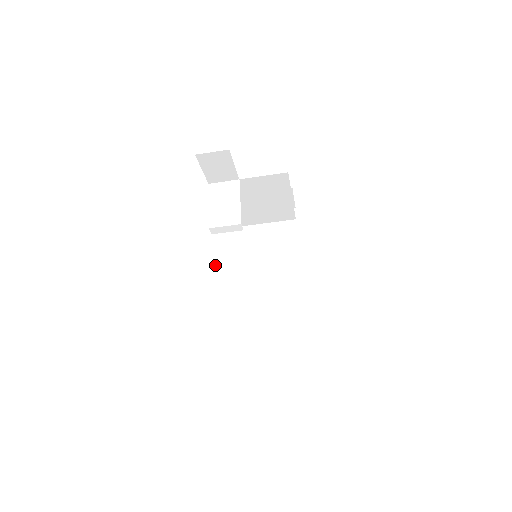
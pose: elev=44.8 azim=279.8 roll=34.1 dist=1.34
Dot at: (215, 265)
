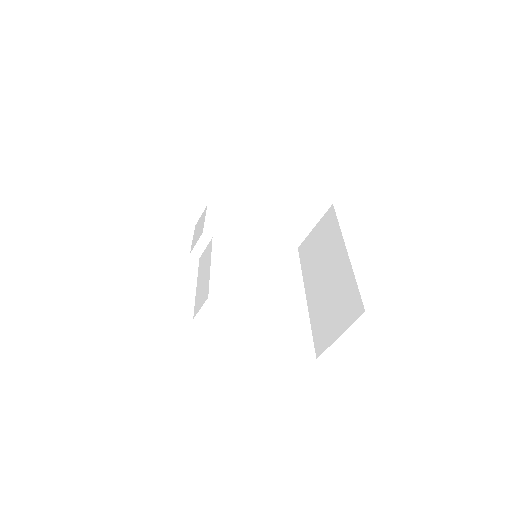
Dot at: (198, 278)
